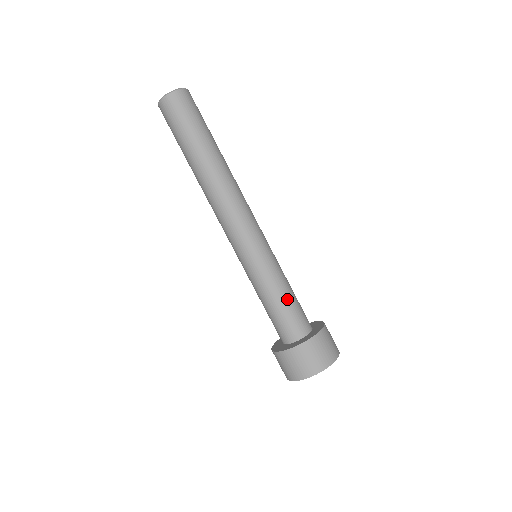
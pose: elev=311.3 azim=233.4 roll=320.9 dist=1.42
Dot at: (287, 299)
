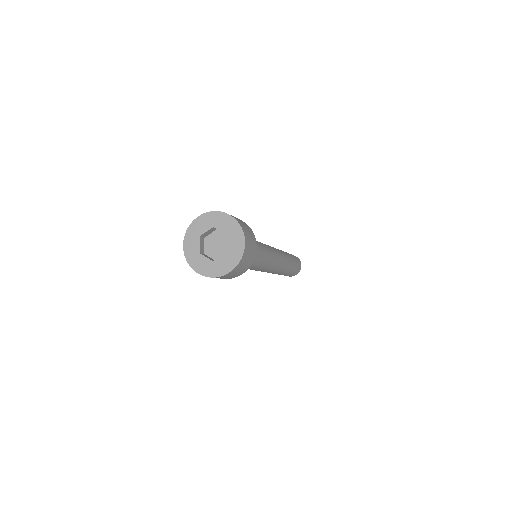
Dot at: occluded
